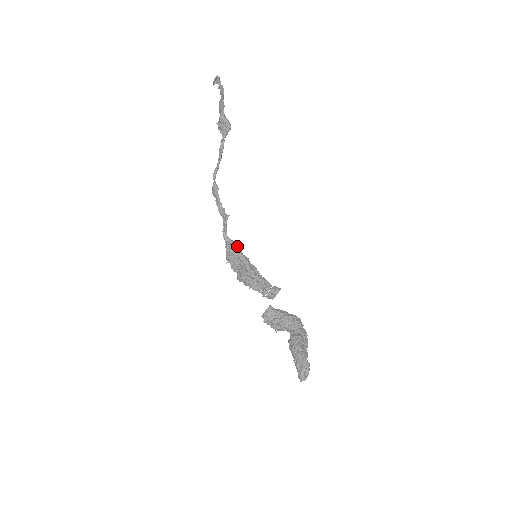
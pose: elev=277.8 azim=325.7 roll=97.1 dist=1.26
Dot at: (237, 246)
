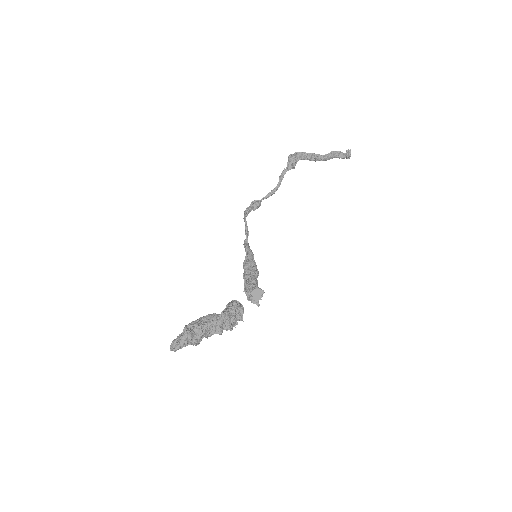
Dot at: (251, 250)
